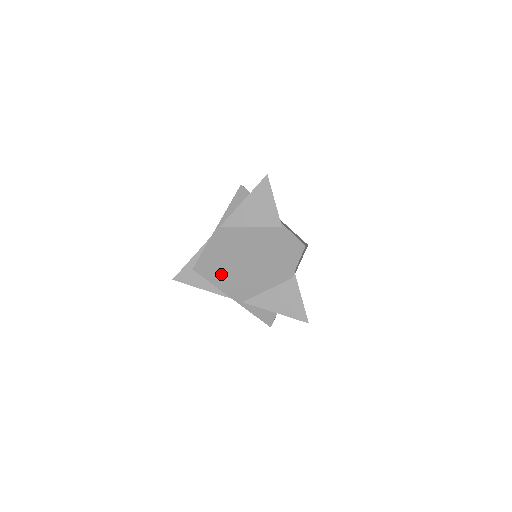
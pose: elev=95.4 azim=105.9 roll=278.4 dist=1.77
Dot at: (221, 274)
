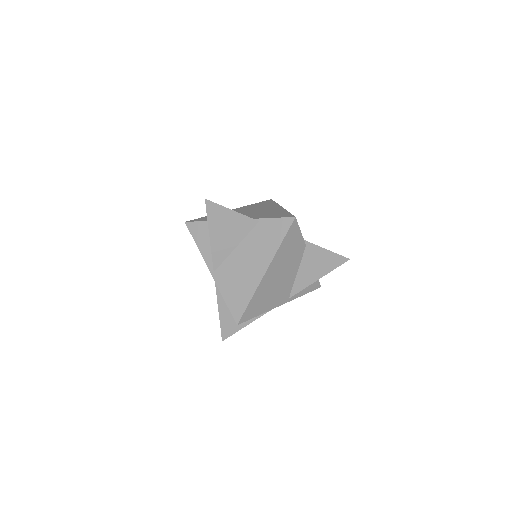
Dot at: (258, 303)
